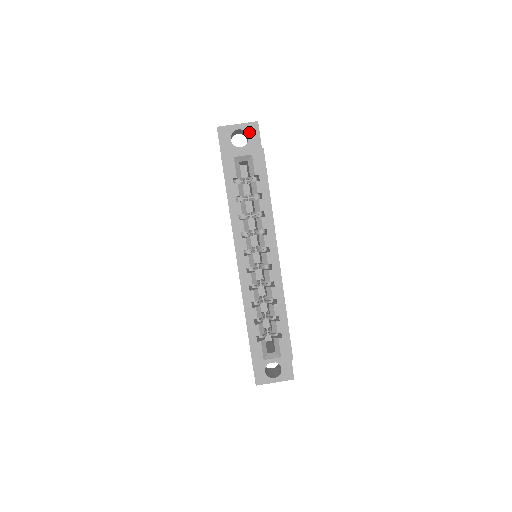
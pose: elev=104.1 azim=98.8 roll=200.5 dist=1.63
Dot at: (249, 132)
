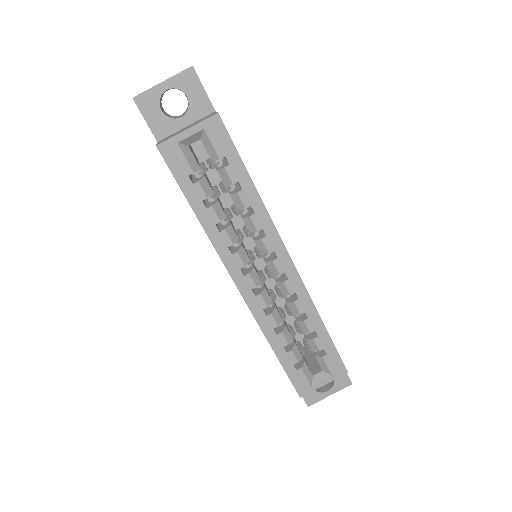
Dot at: (185, 88)
